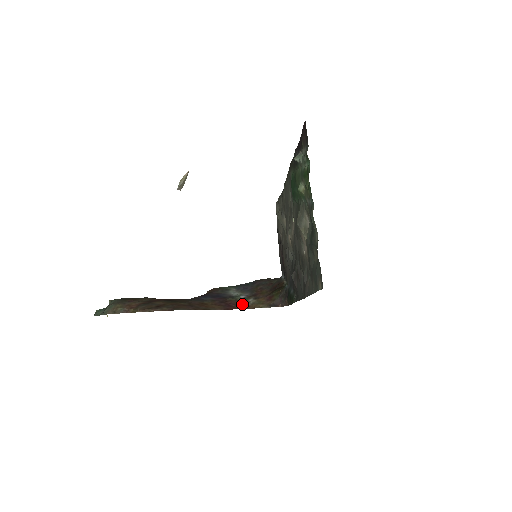
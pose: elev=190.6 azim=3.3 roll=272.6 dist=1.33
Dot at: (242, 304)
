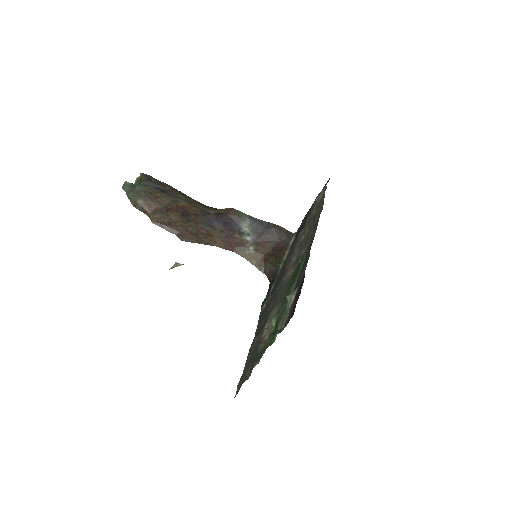
Dot at: (242, 248)
